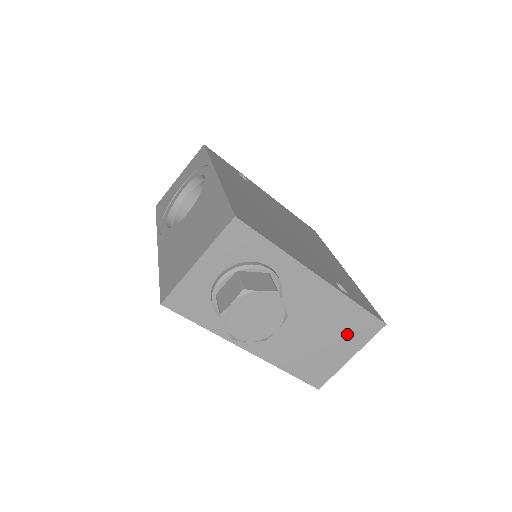
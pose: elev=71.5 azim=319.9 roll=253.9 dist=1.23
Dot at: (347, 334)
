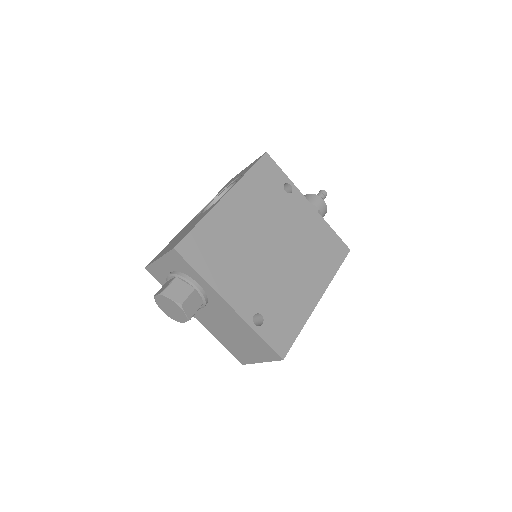
Dot at: (256, 348)
